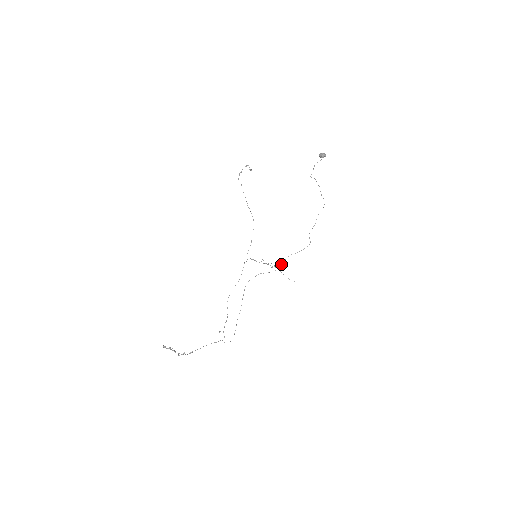
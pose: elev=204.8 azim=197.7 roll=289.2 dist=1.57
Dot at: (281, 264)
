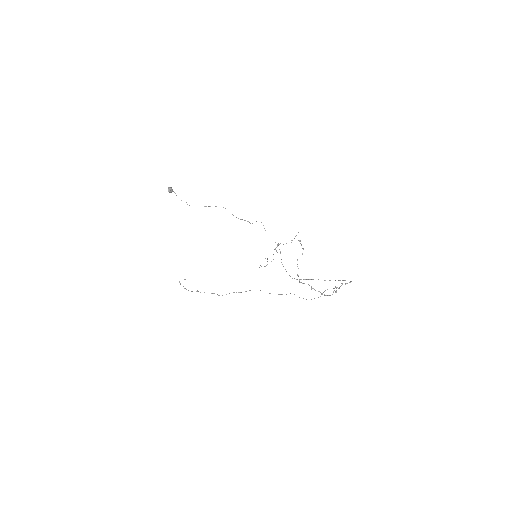
Dot at: occluded
